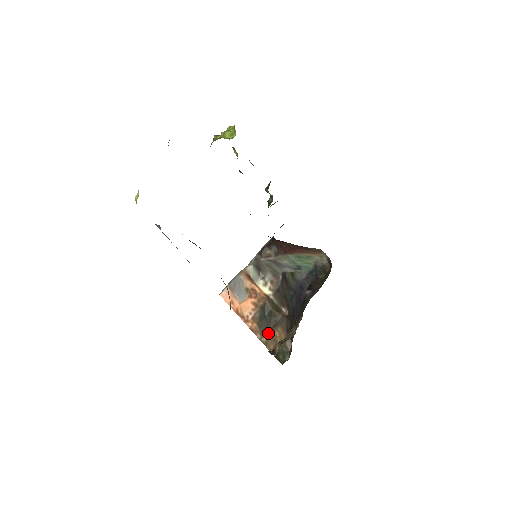
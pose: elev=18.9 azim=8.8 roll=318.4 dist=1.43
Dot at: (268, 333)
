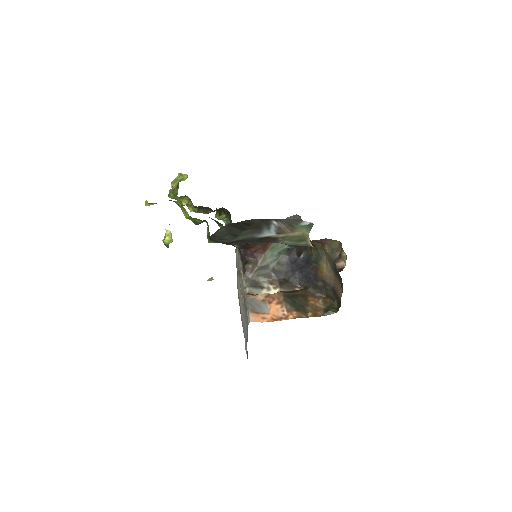
Dot at: (307, 308)
